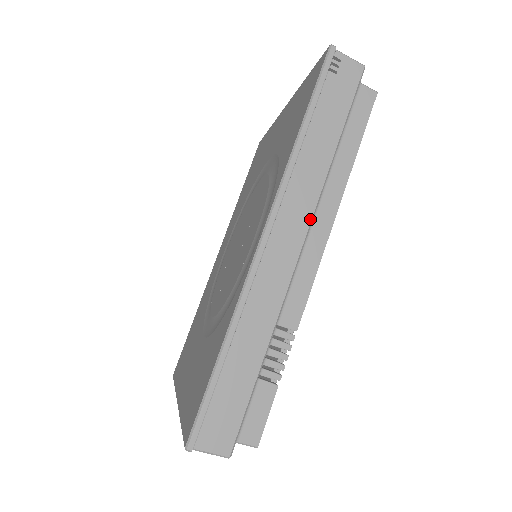
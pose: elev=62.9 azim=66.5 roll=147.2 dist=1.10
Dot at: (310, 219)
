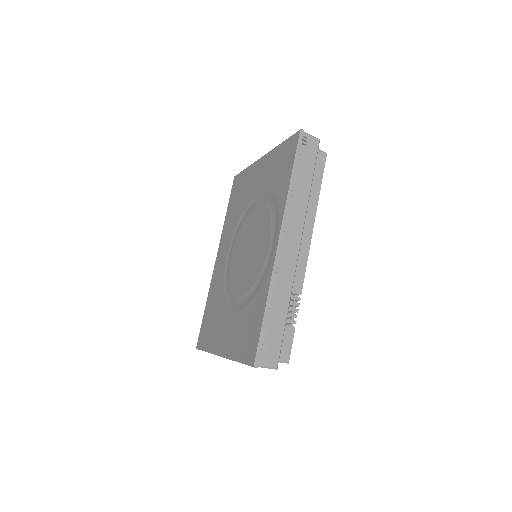
Dot at: (302, 230)
